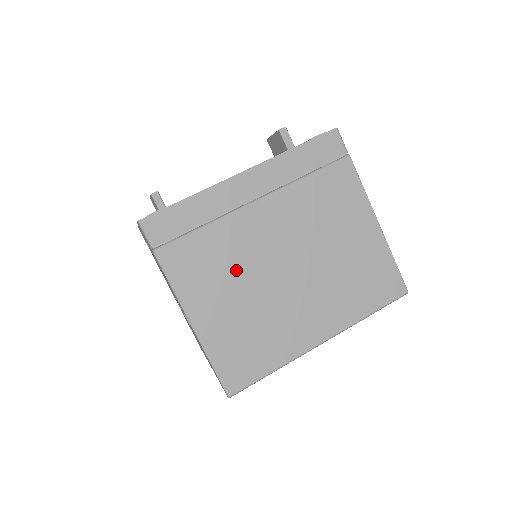
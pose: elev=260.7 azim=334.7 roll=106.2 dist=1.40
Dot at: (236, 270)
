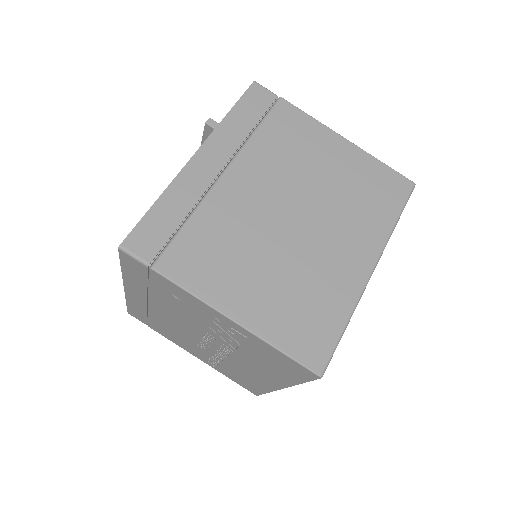
Dot at: (245, 244)
